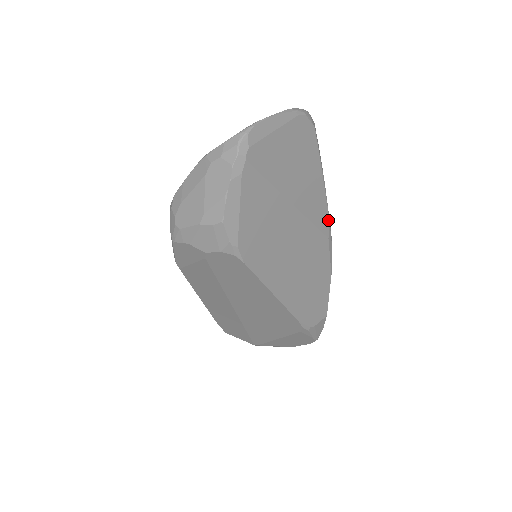
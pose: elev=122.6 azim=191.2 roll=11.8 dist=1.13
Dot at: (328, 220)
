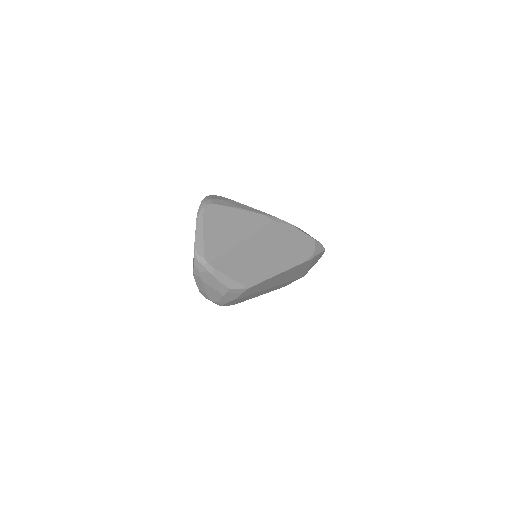
Dot at: (264, 216)
